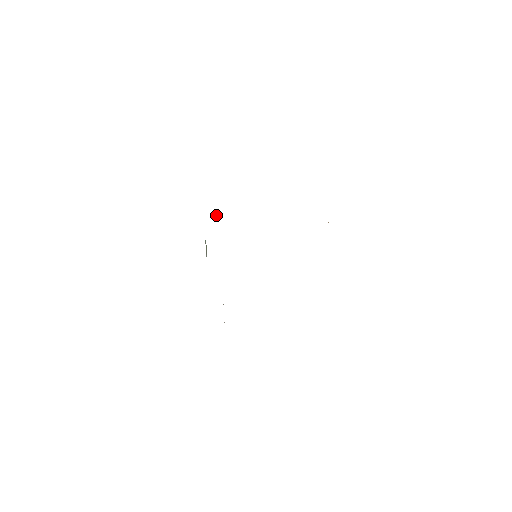
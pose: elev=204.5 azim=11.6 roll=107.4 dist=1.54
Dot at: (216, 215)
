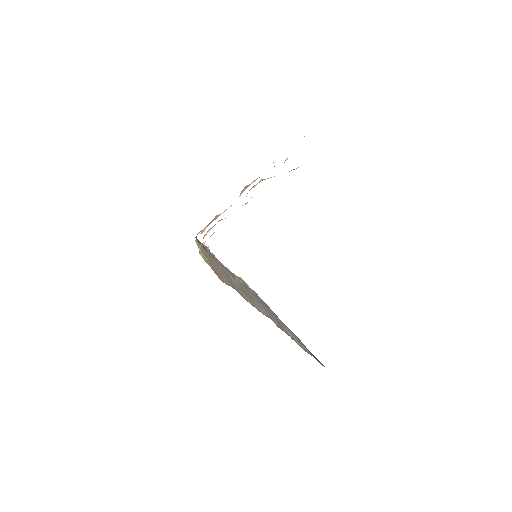
Dot at: (207, 247)
